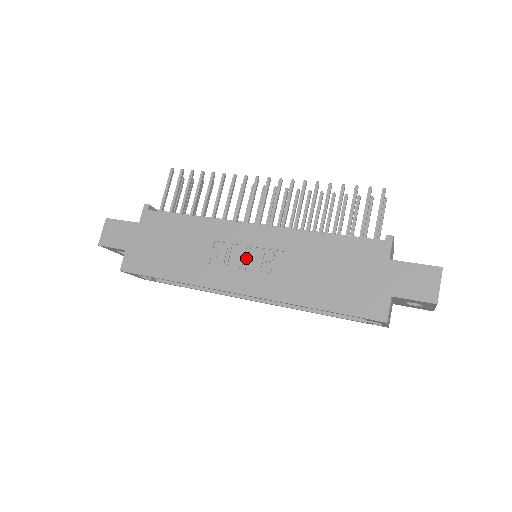
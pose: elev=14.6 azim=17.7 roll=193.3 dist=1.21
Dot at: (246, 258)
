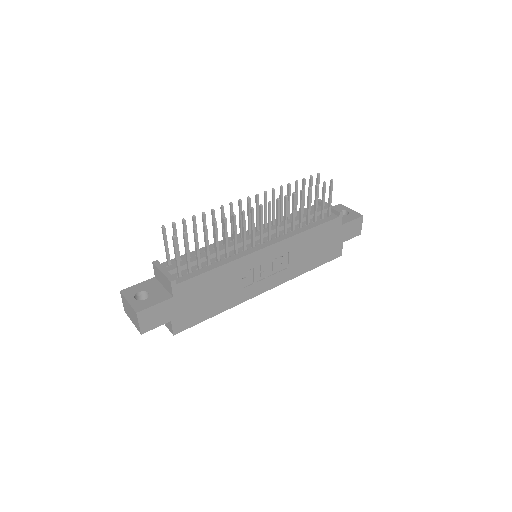
Dot at: (267, 270)
